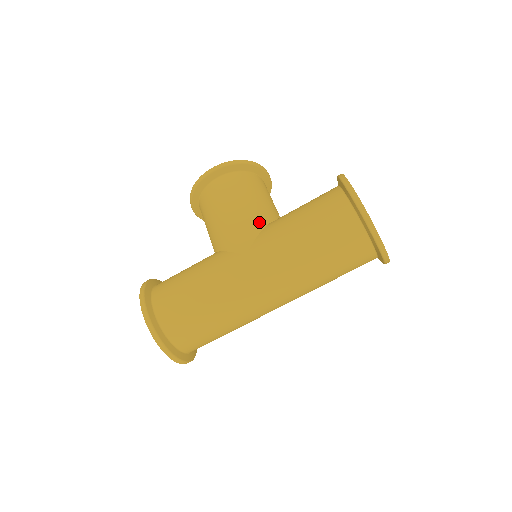
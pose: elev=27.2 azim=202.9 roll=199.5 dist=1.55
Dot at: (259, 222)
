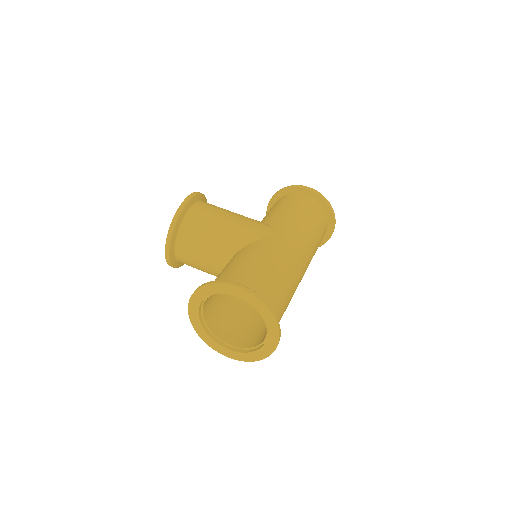
Dot at: occluded
